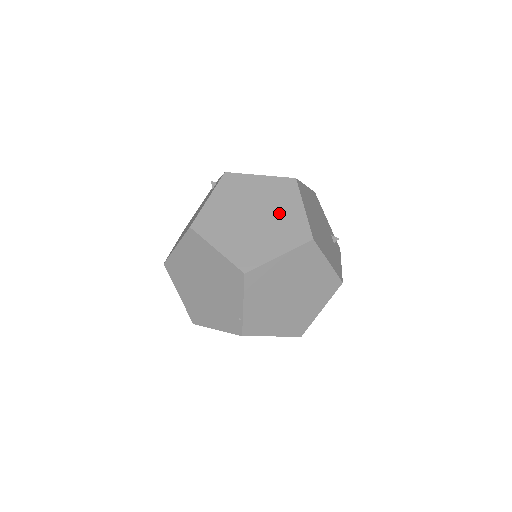
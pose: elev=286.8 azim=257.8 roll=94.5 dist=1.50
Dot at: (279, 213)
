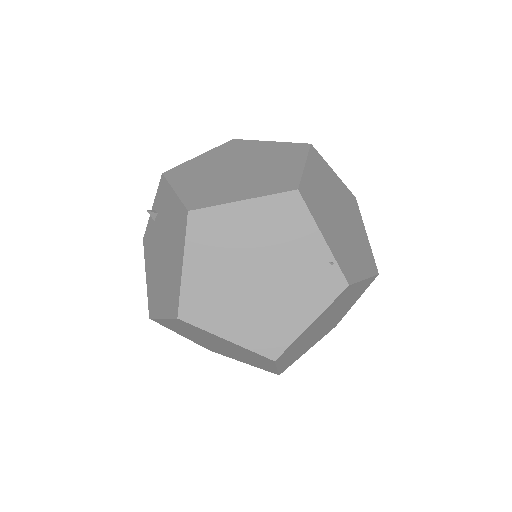
Dot at: (256, 154)
